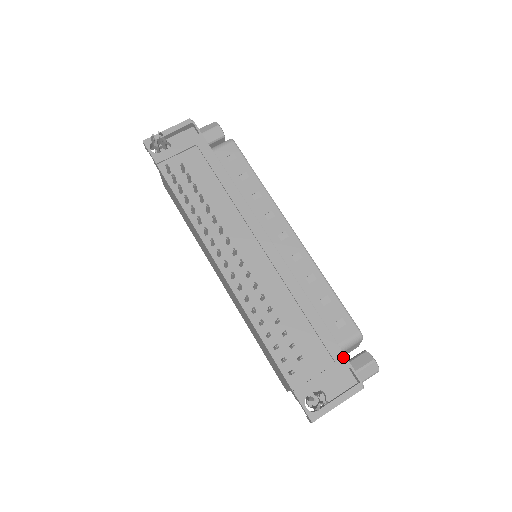
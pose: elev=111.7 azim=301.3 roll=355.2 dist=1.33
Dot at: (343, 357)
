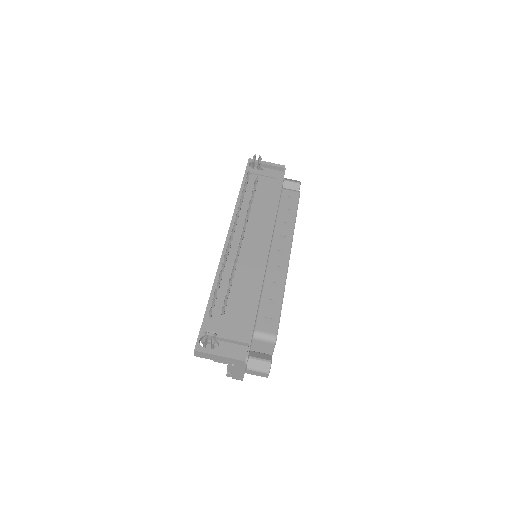
Dot at: (250, 334)
